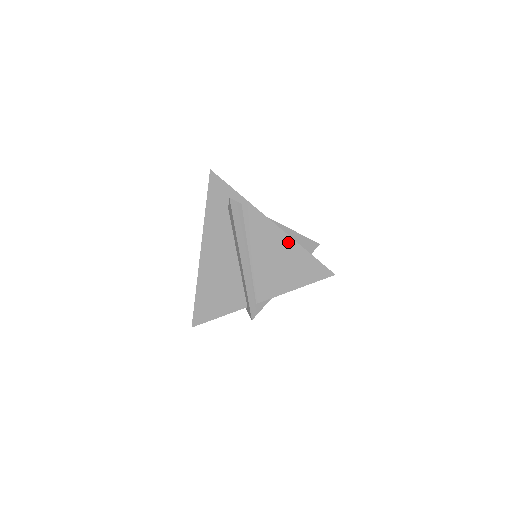
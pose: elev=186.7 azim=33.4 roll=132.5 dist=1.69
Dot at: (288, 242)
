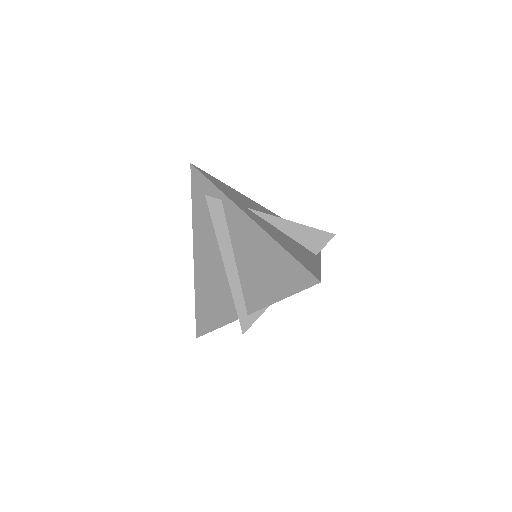
Dot at: (269, 243)
